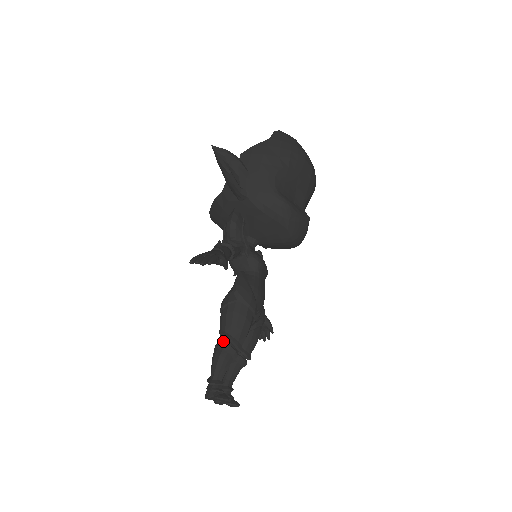
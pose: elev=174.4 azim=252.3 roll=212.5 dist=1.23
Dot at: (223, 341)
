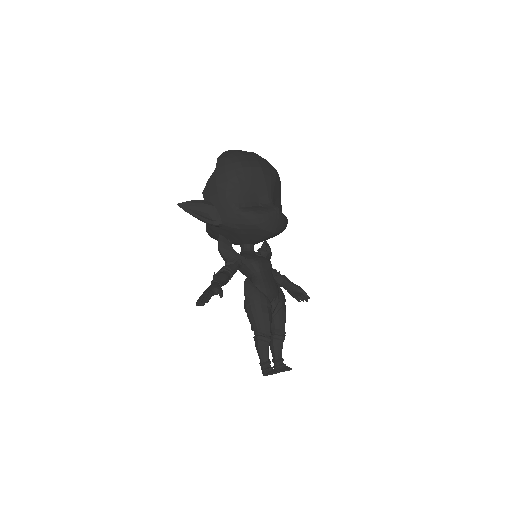
Dot at: (256, 334)
